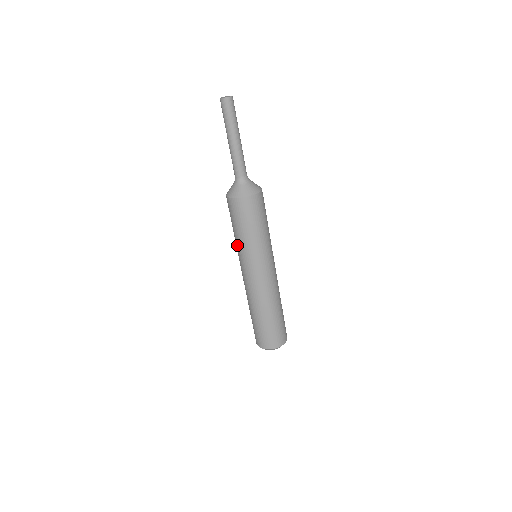
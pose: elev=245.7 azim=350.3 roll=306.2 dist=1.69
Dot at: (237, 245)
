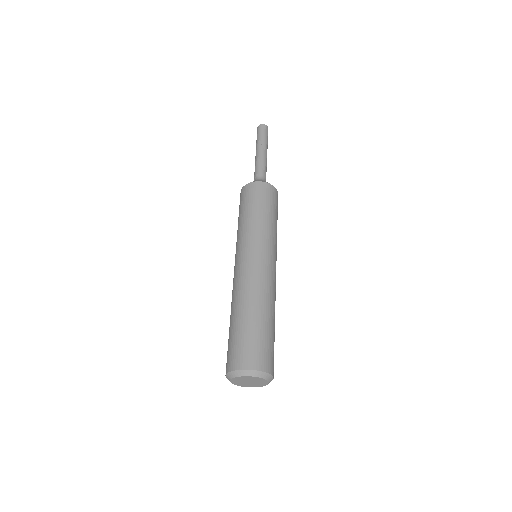
Dot at: (252, 226)
